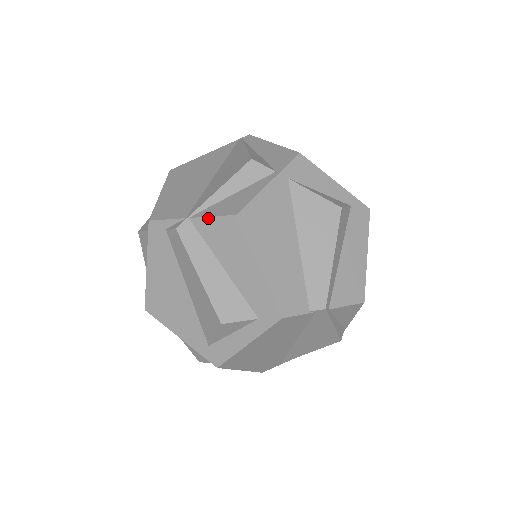
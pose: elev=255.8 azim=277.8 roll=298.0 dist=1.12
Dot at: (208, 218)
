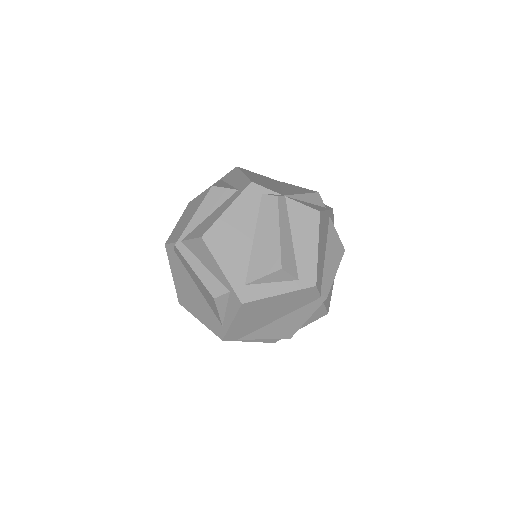
Dot at: (300, 203)
